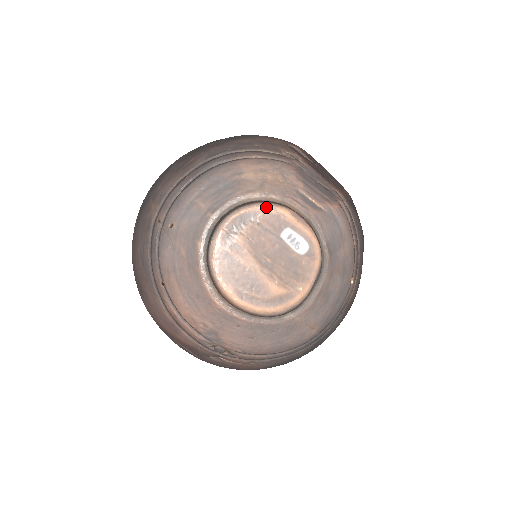
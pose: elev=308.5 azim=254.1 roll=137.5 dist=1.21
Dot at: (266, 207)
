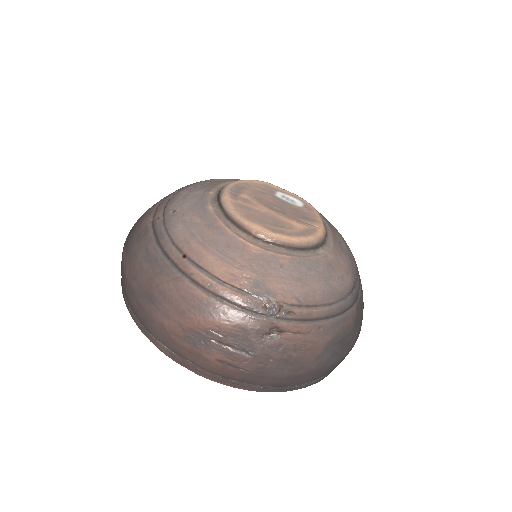
Dot at: (253, 180)
